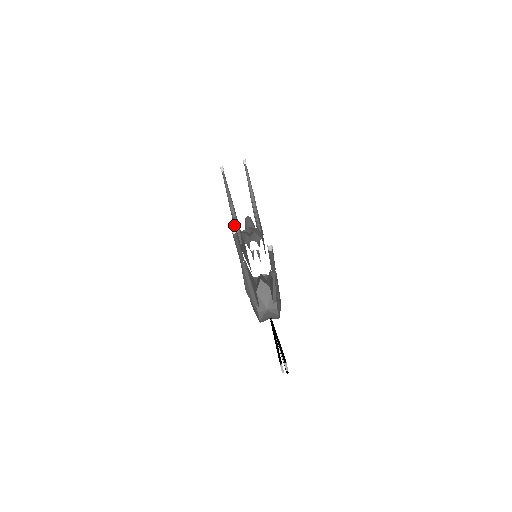
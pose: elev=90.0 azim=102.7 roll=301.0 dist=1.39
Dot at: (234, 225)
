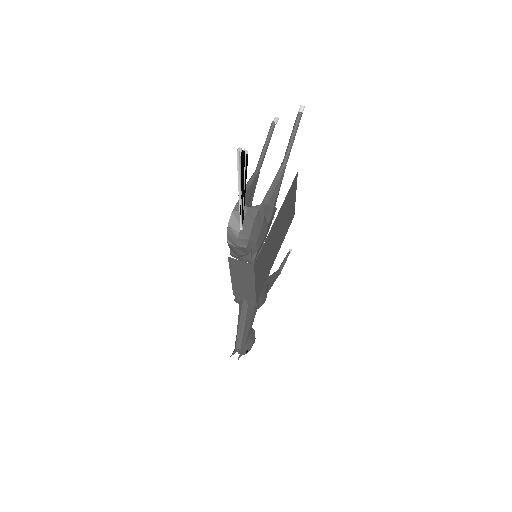
Dot at: (278, 119)
